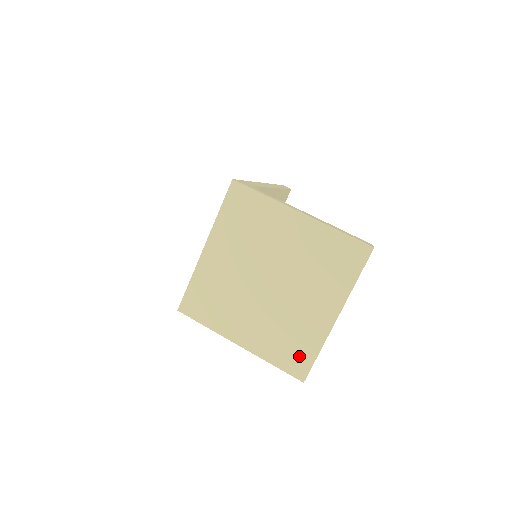
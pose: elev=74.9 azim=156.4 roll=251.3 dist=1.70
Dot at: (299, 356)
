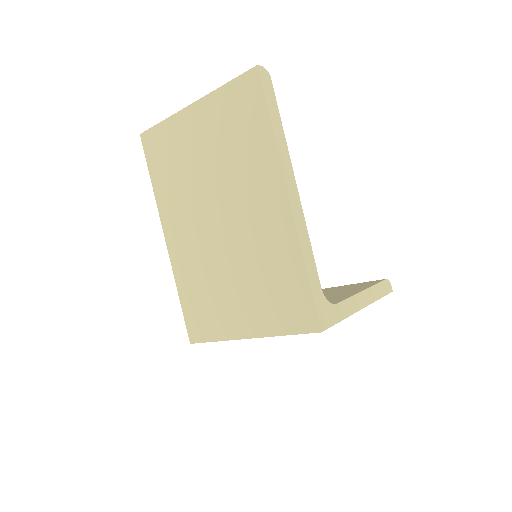
Dot at: occluded
